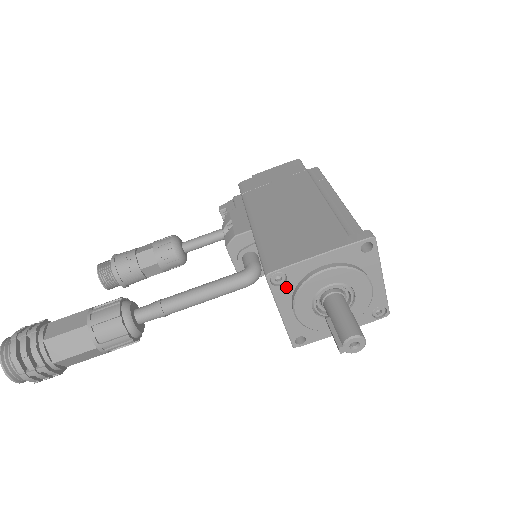
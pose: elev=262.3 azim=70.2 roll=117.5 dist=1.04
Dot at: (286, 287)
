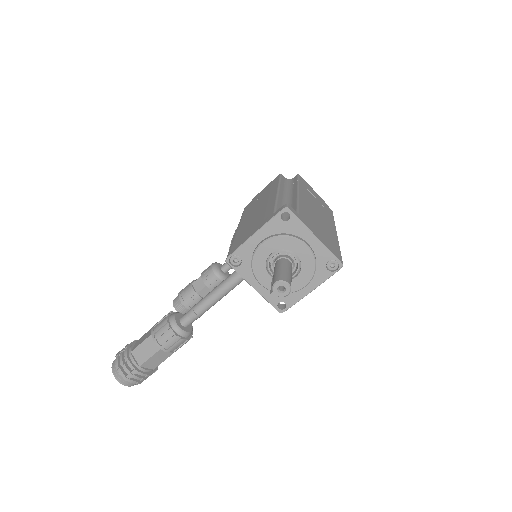
Dot at: (245, 265)
